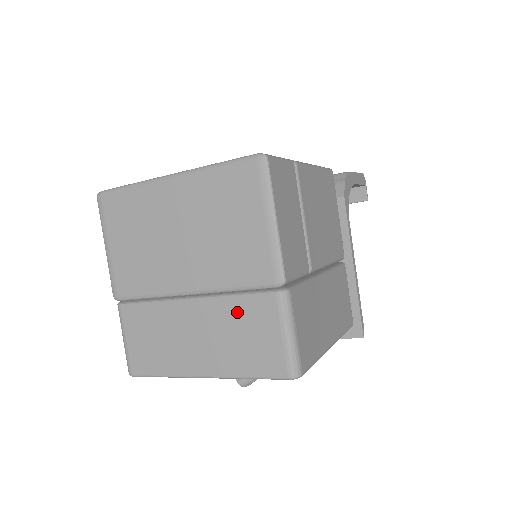
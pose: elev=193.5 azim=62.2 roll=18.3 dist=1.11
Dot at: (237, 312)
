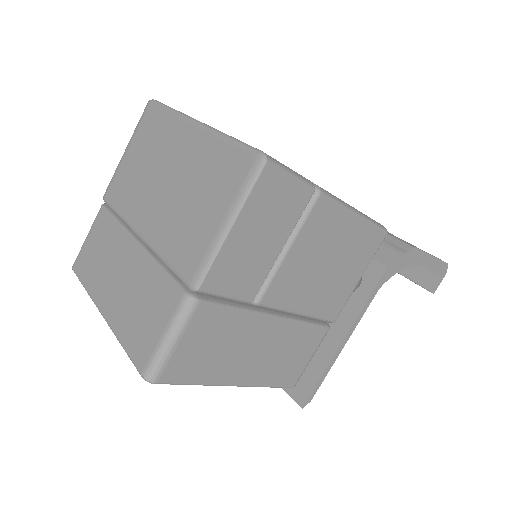
Dot at: (153, 283)
